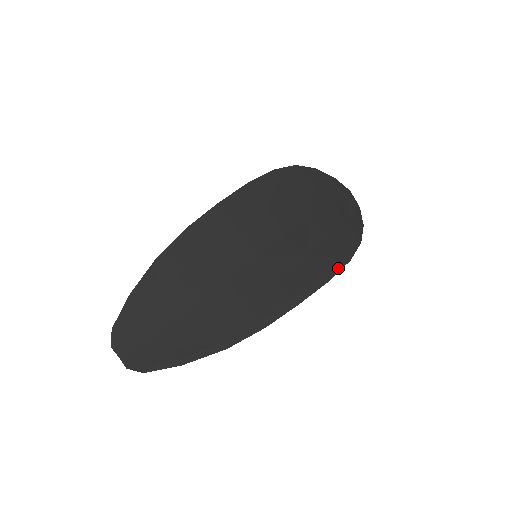
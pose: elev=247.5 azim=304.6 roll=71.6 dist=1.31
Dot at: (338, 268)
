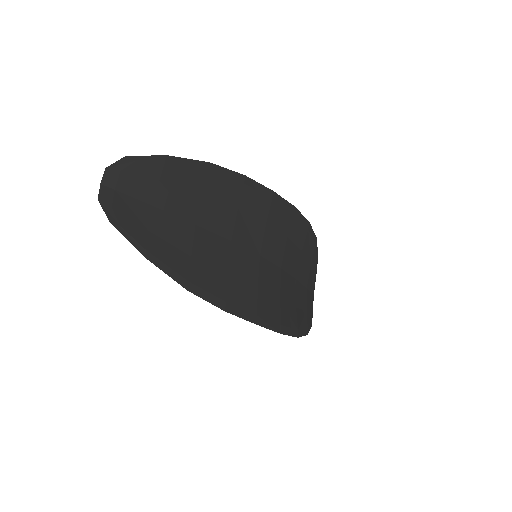
Dot at: (290, 333)
